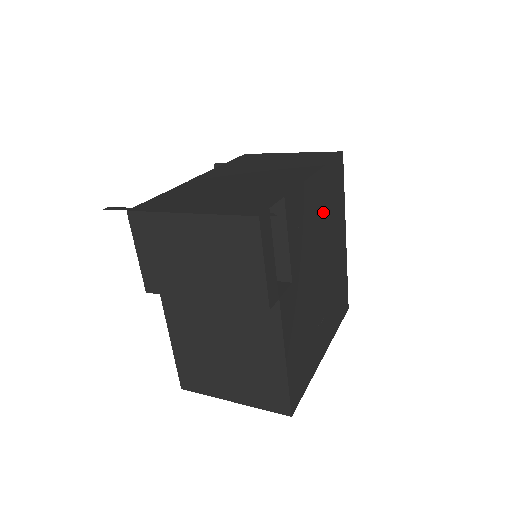
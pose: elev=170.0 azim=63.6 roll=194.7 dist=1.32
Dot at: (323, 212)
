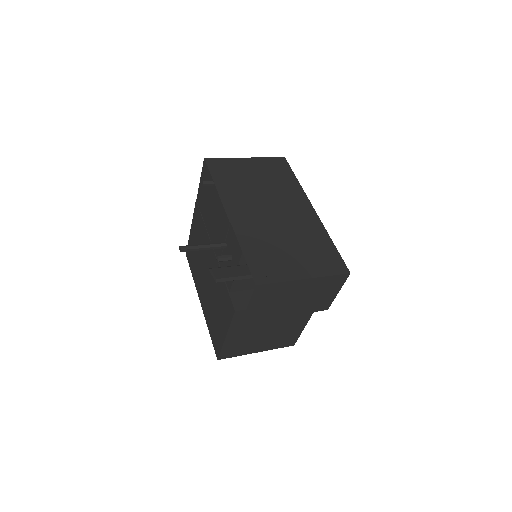
Dot at: occluded
